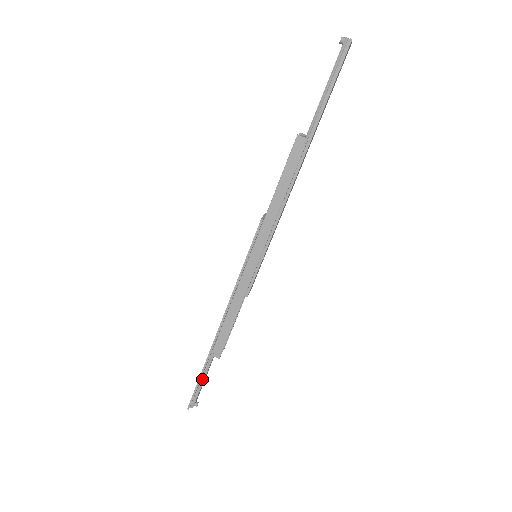
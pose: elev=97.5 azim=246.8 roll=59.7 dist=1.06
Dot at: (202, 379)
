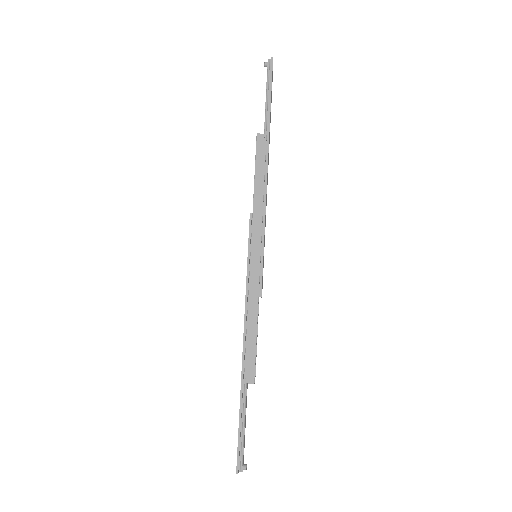
Dot at: (242, 423)
